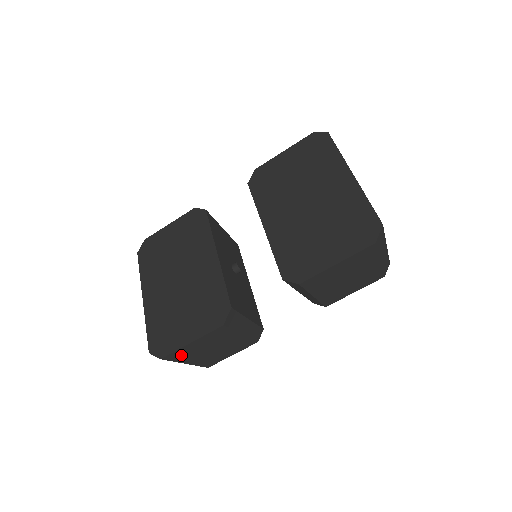
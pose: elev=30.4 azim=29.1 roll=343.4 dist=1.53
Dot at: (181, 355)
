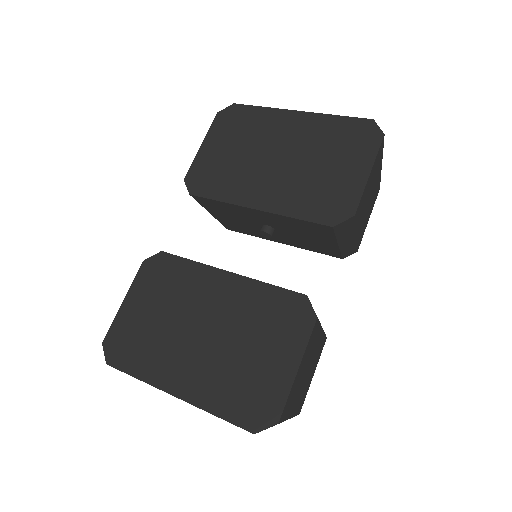
Dot at: (290, 402)
